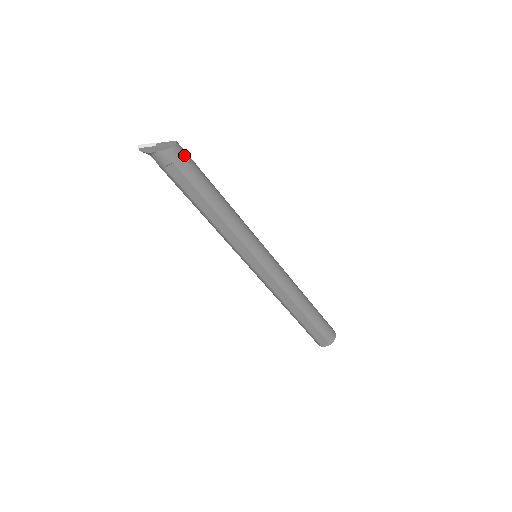
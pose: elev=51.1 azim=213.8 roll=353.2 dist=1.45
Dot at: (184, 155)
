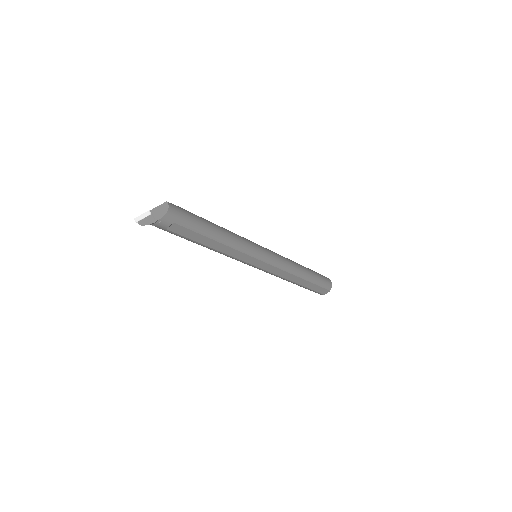
Dot at: (178, 211)
